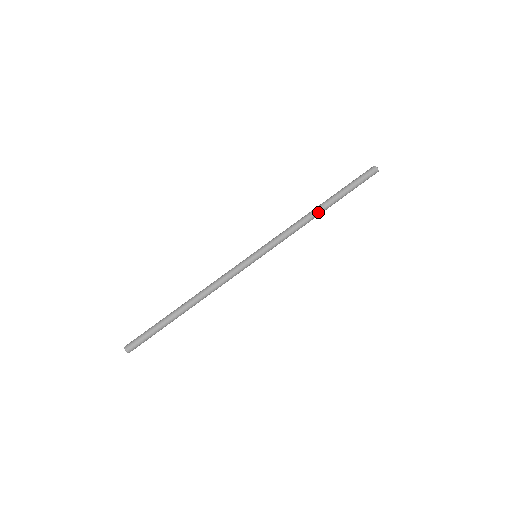
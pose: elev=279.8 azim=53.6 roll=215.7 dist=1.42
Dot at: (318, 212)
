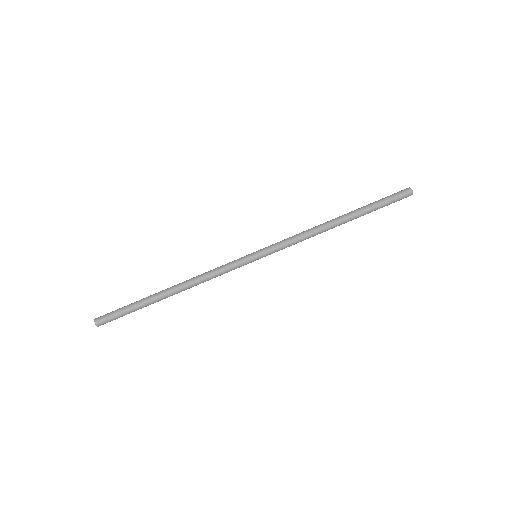
Dot at: (335, 224)
